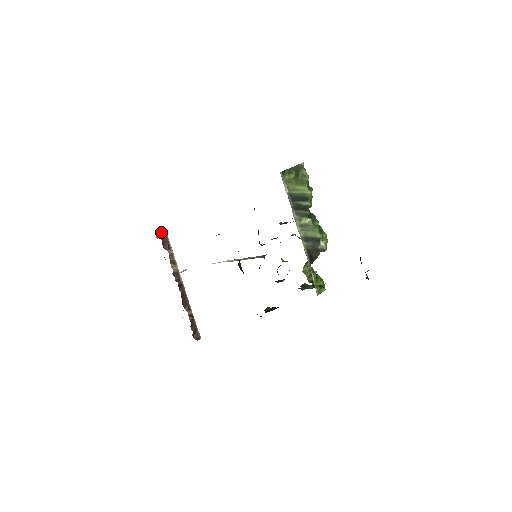
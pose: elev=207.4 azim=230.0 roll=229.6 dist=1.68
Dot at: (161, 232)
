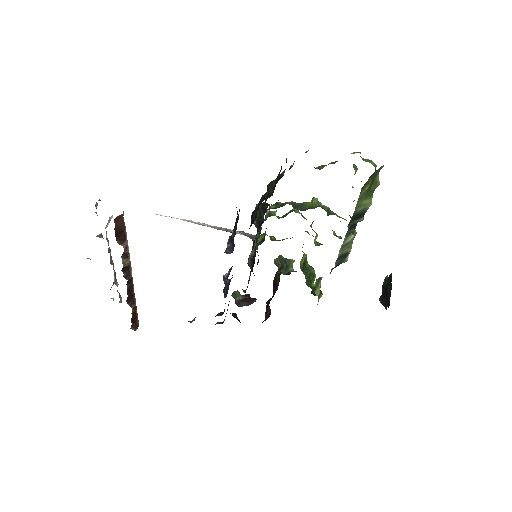
Dot at: (116, 220)
